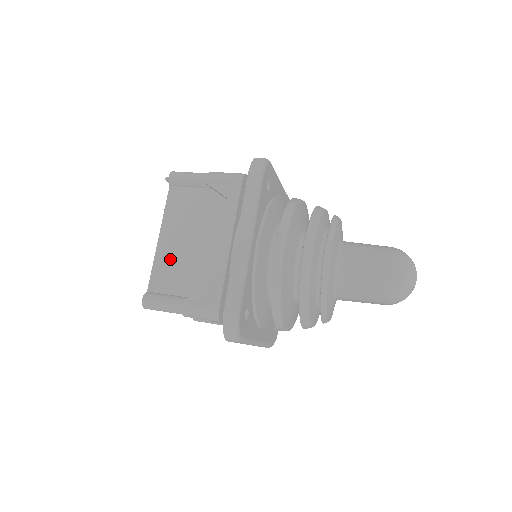
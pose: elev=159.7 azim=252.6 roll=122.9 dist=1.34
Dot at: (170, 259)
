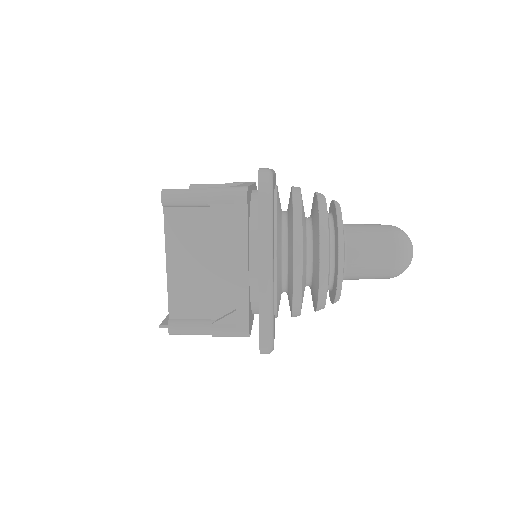
Dot at: occluded
